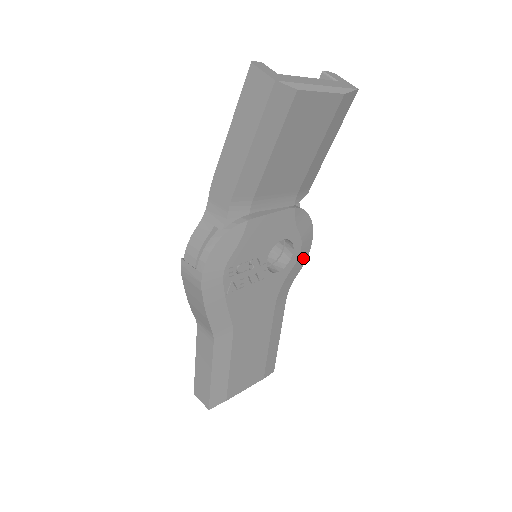
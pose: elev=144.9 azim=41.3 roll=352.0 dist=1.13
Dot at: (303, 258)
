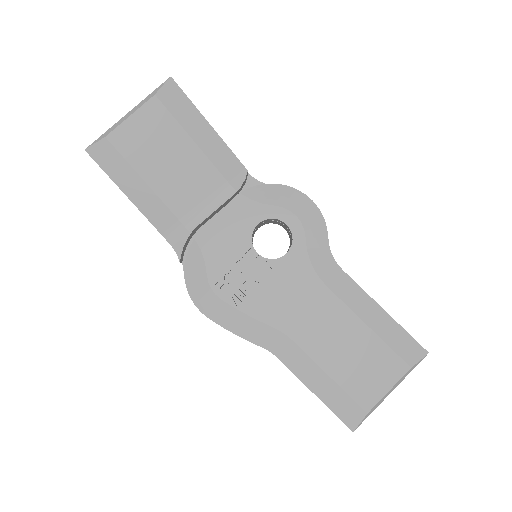
Dot at: (314, 220)
